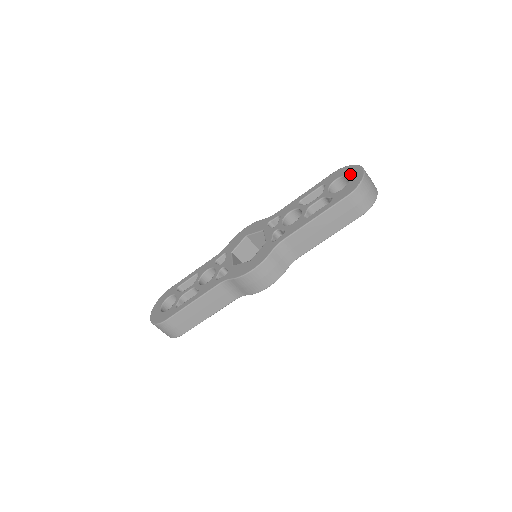
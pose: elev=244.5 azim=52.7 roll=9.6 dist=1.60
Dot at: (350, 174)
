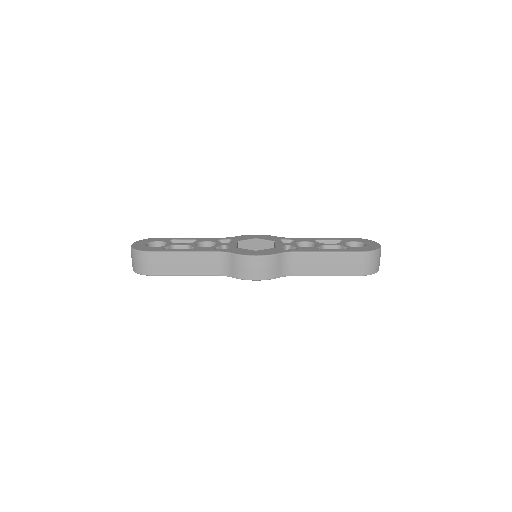
Dot at: (368, 243)
